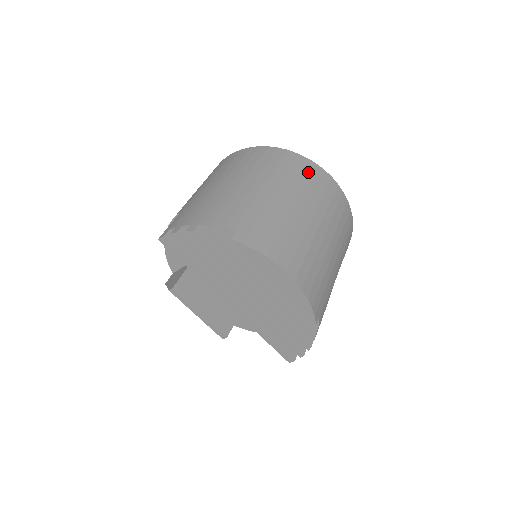
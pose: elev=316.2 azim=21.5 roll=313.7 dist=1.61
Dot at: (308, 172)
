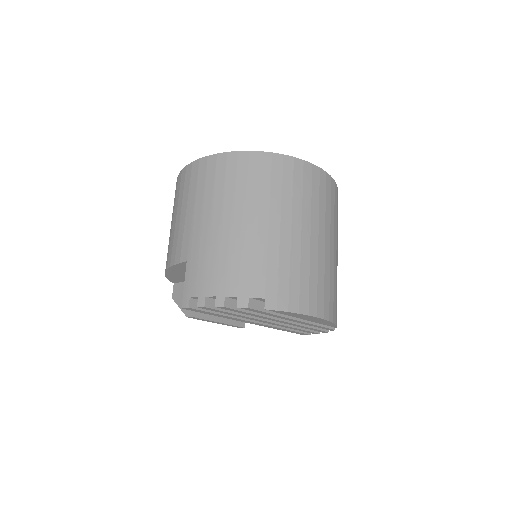
Dot at: (300, 178)
